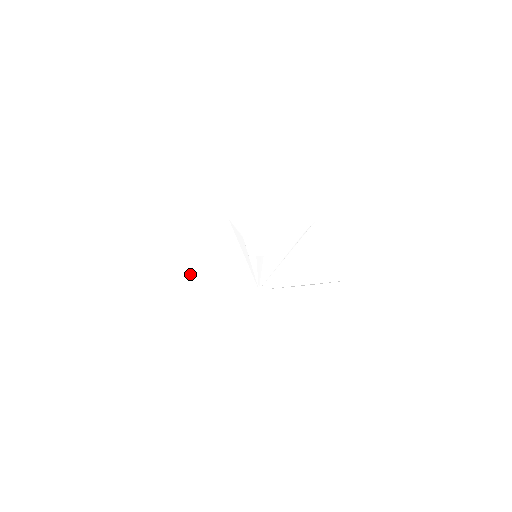
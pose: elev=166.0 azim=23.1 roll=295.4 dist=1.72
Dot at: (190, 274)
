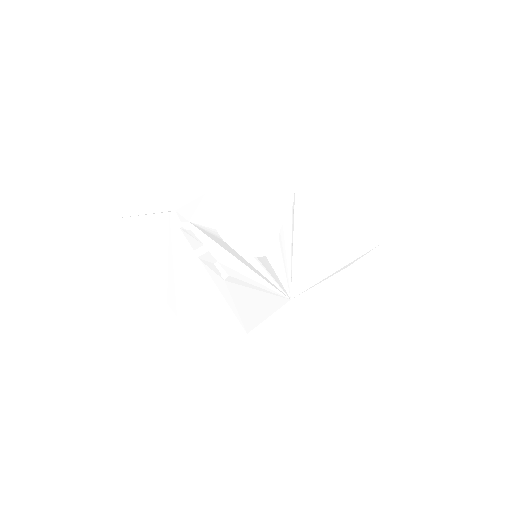
Dot at: (183, 313)
